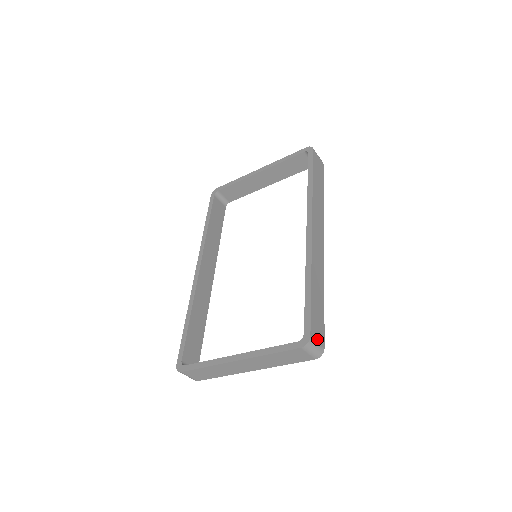
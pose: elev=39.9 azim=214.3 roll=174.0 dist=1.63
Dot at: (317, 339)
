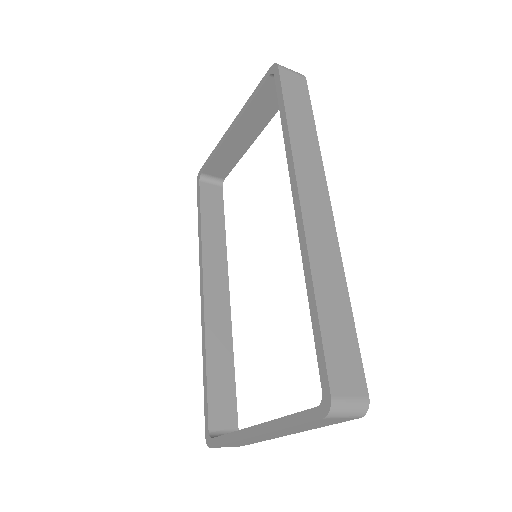
Dot at: (348, 392)
